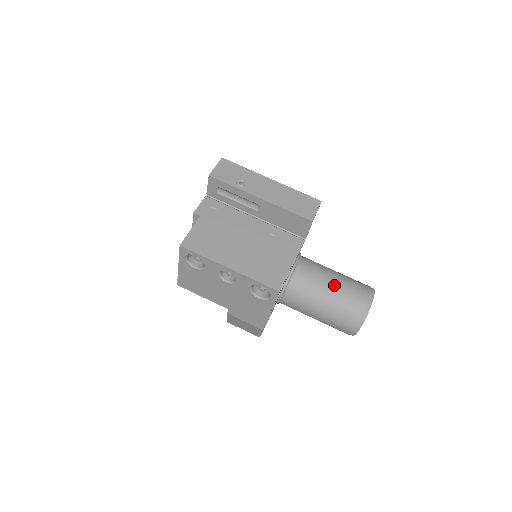
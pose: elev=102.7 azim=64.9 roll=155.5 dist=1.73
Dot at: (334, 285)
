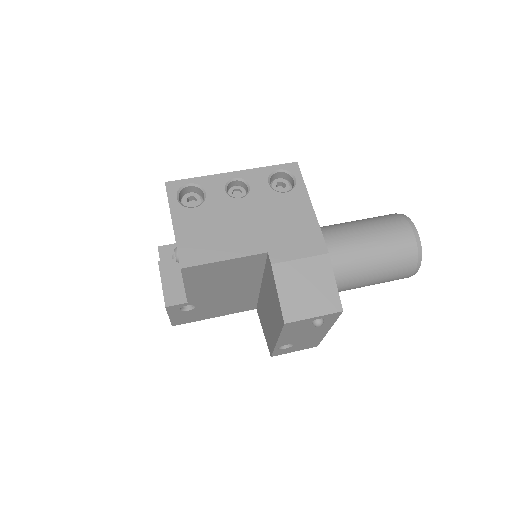
Dot at: occluded
